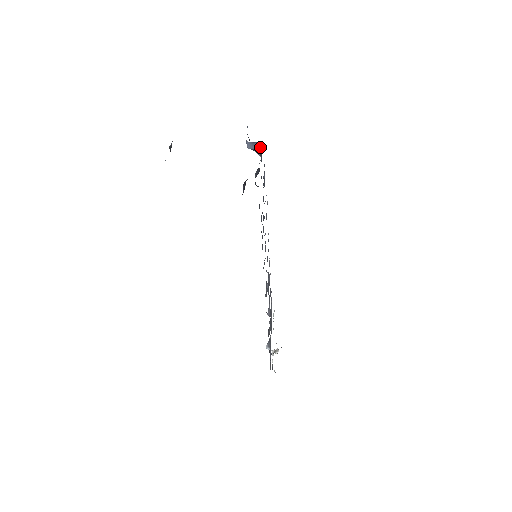
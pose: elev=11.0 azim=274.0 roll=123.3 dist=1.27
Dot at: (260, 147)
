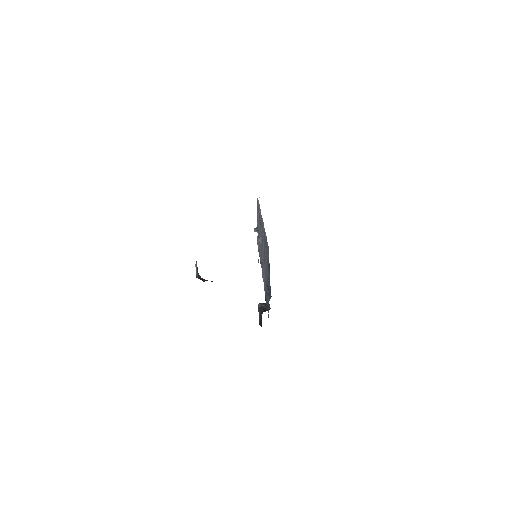
Dot at: (269, 280)
